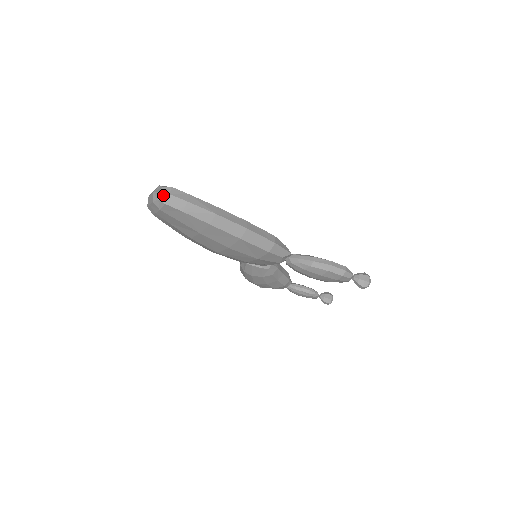
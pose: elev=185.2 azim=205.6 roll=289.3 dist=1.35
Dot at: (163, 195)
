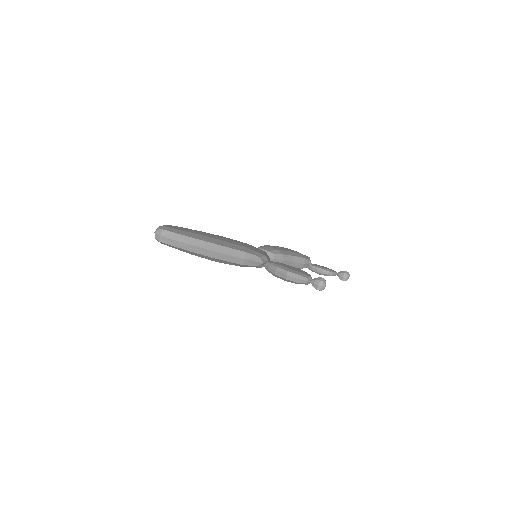
Dot at: (157, 236)
